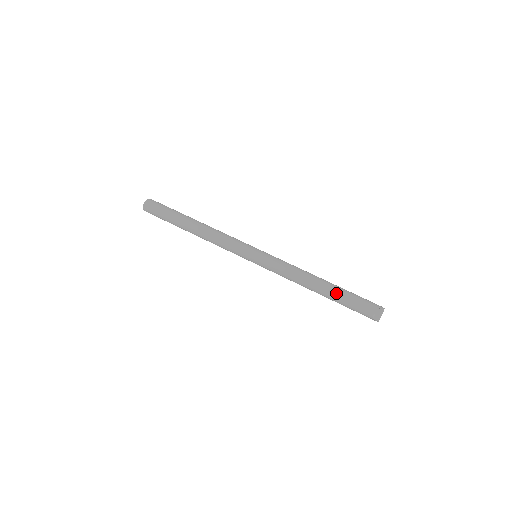
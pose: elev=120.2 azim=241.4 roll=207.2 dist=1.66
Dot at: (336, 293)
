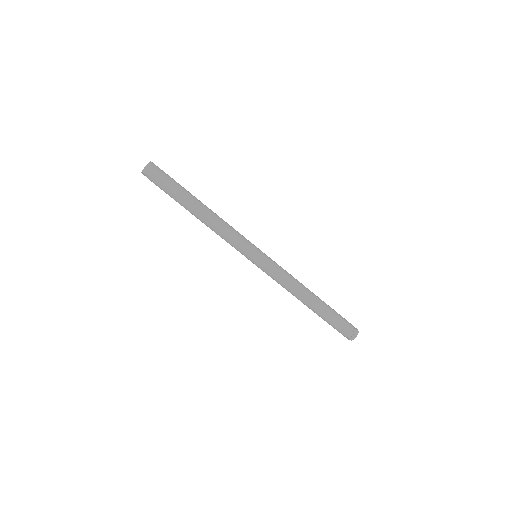
Dot at: (320, 314)
